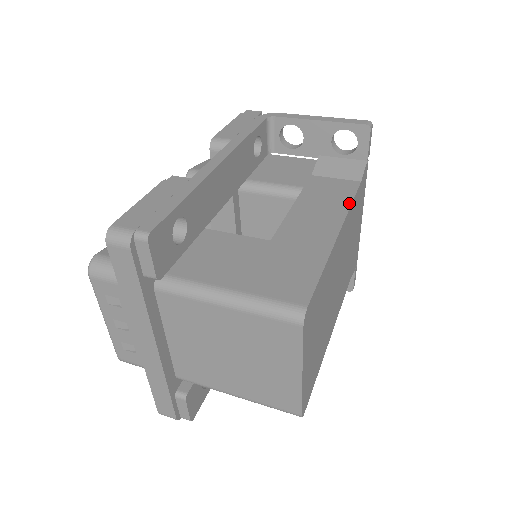
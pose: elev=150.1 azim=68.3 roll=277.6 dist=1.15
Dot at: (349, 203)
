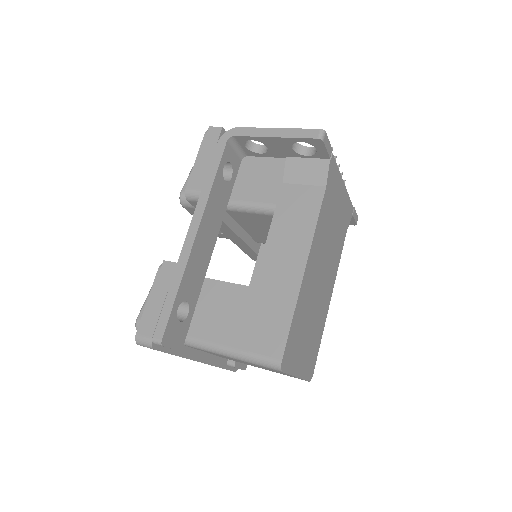
Dot at: (314, 225)
